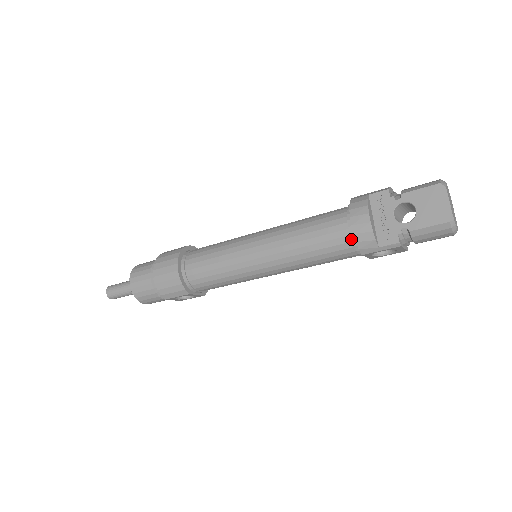
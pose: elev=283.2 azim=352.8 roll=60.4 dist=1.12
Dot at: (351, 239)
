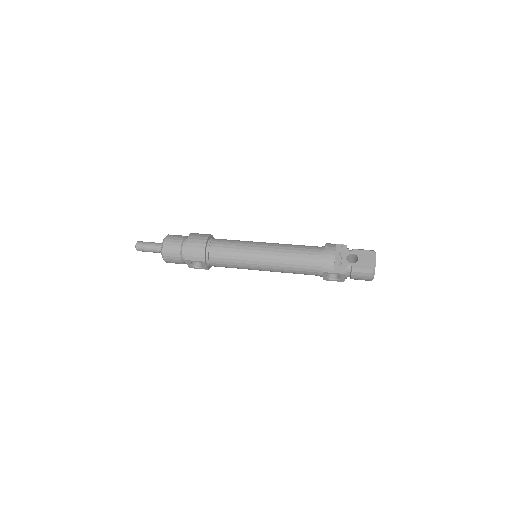
Dot at: (320, 261)
